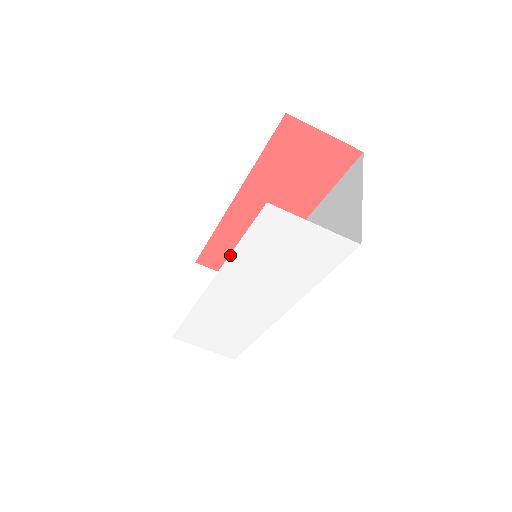
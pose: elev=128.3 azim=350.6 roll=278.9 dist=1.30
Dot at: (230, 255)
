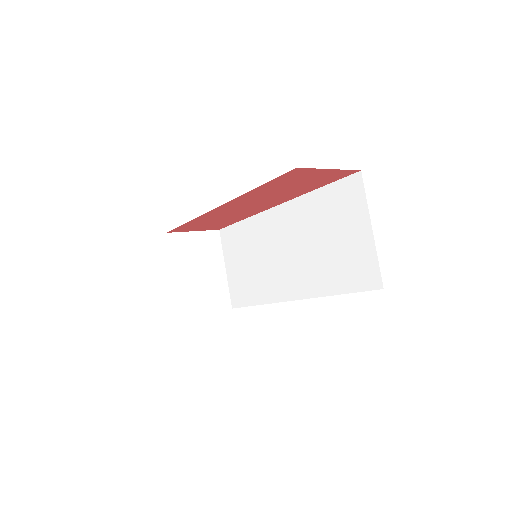
Dot at: occluded
